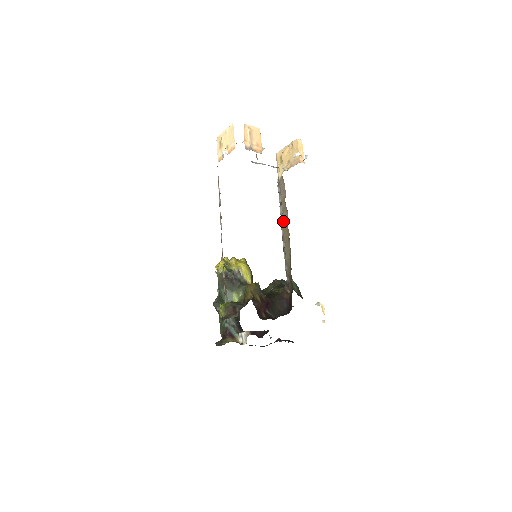
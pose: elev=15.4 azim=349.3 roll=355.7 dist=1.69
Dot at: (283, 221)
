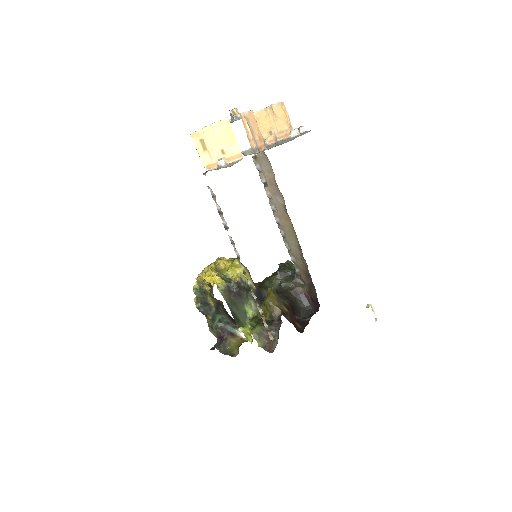
Dot at: (276, 206)
